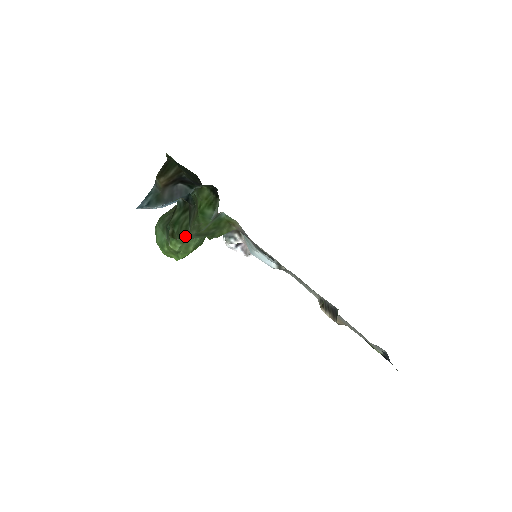
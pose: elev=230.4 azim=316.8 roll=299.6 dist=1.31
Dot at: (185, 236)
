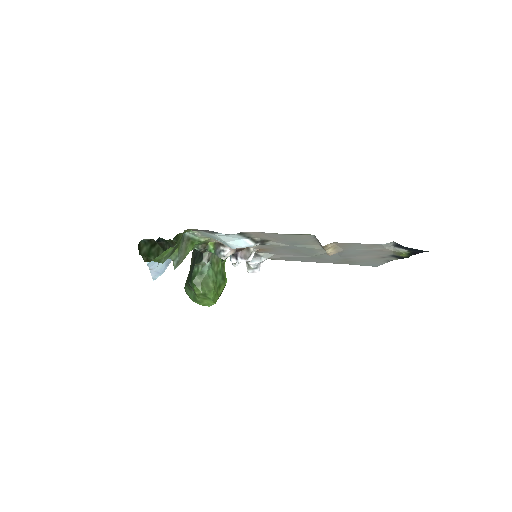
Dot at: occluded
